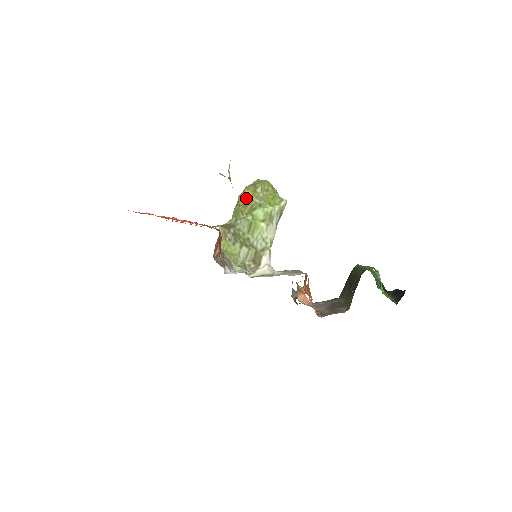
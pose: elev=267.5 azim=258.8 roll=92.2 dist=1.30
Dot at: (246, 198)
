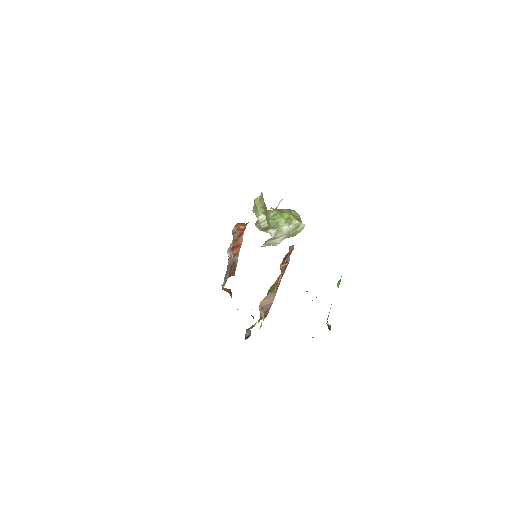
Dot at: (282, 209)
